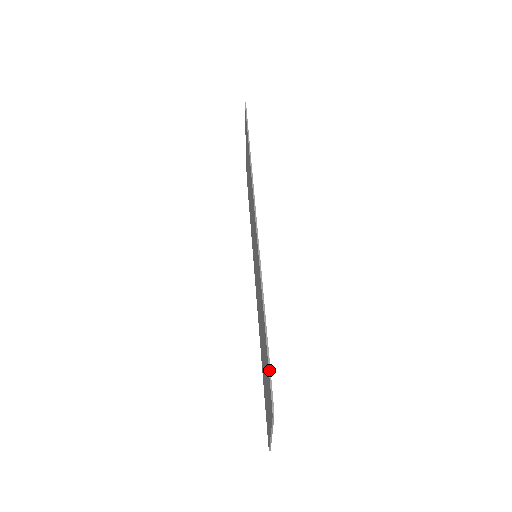
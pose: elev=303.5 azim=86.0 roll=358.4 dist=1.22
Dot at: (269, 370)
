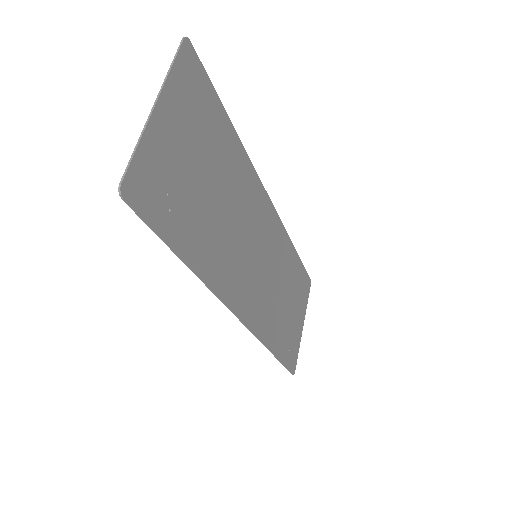
Dot at: (206, 75)
